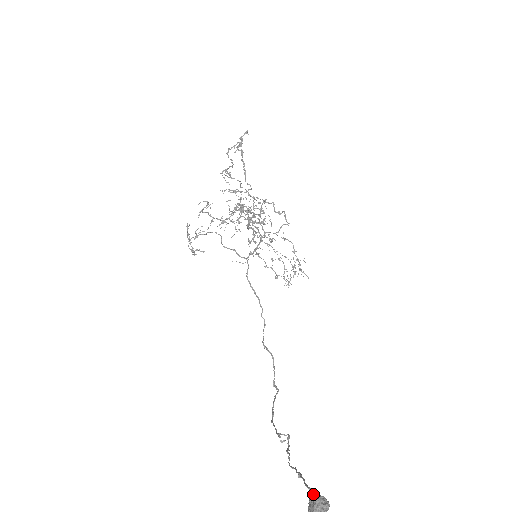
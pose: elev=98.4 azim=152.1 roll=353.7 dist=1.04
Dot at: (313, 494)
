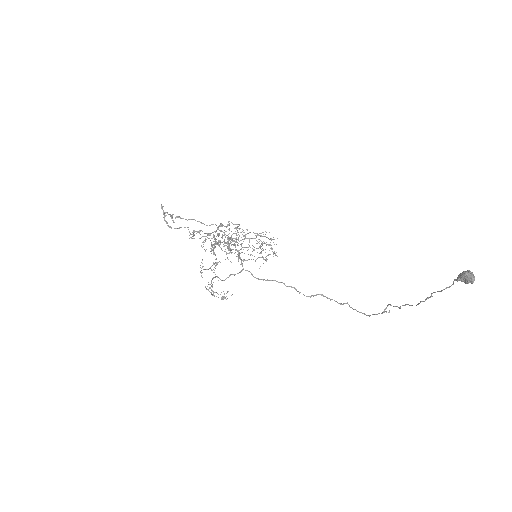
Dot at: (460, 276)
